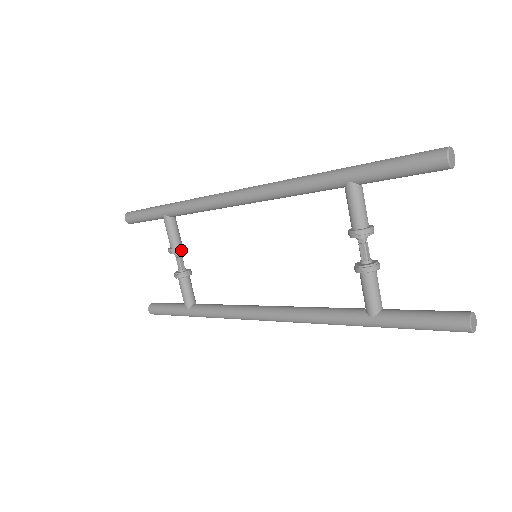
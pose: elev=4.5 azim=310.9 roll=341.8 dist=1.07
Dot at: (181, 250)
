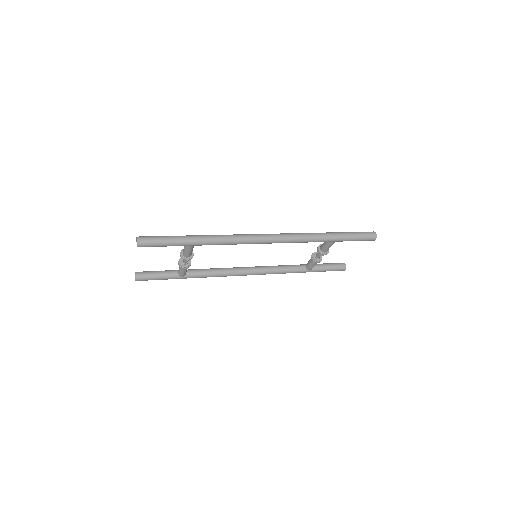
Dot at: occluded
